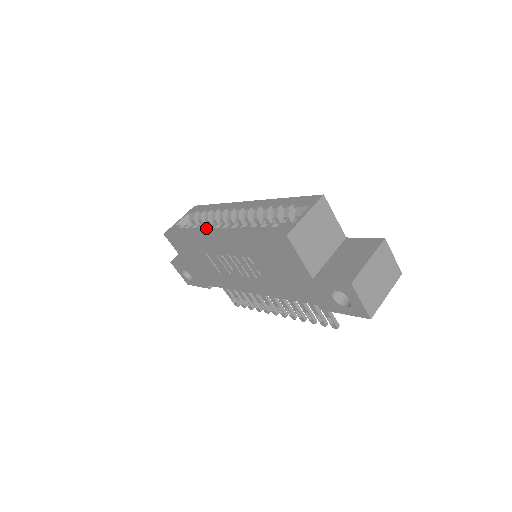
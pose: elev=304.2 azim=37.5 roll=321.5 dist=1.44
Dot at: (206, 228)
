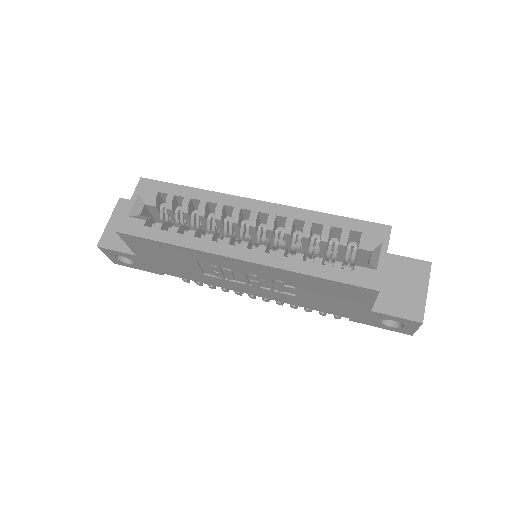
Dot at: (213, 242)
